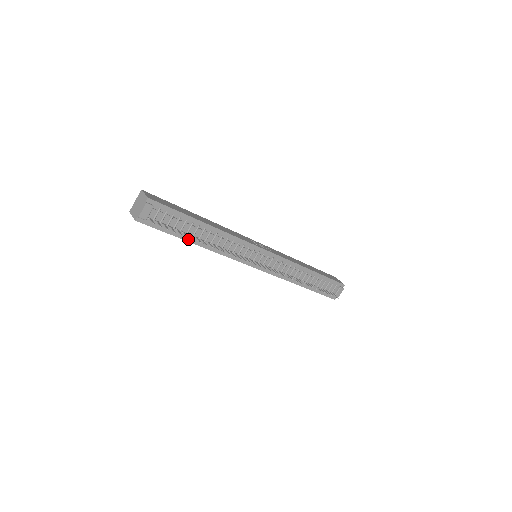
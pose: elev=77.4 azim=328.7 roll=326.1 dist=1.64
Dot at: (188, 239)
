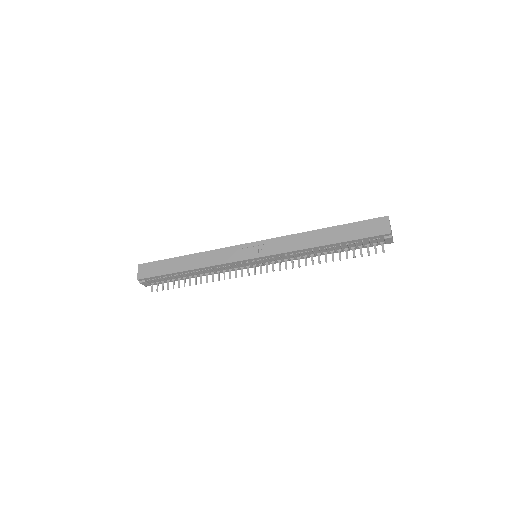
Dot at: (188, 278)
